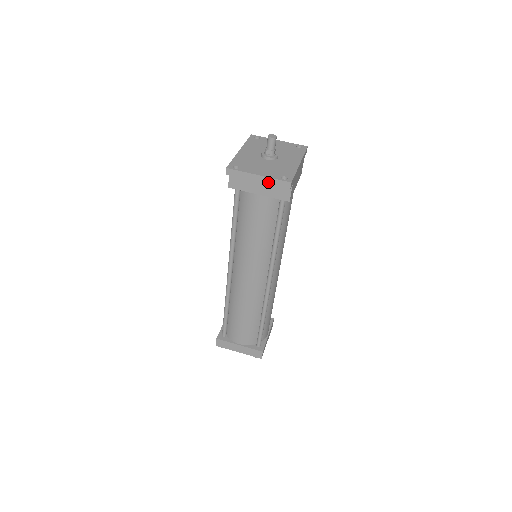
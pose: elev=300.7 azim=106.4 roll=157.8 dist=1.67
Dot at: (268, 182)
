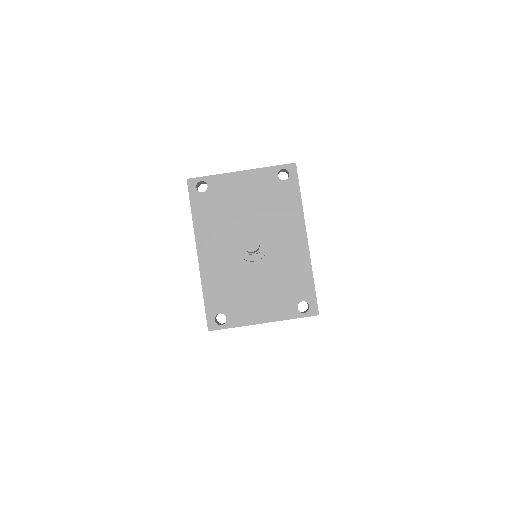
Dot at: (280, 320)
